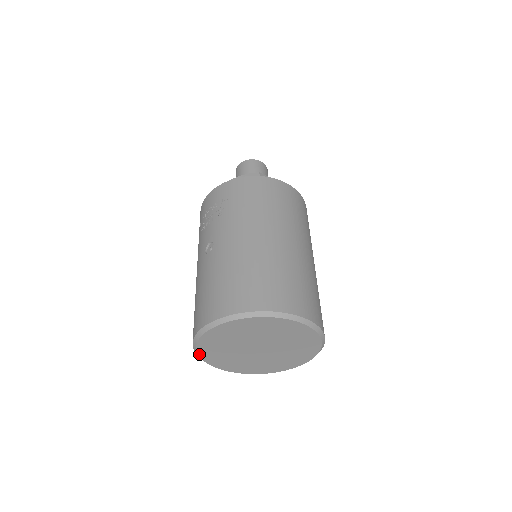
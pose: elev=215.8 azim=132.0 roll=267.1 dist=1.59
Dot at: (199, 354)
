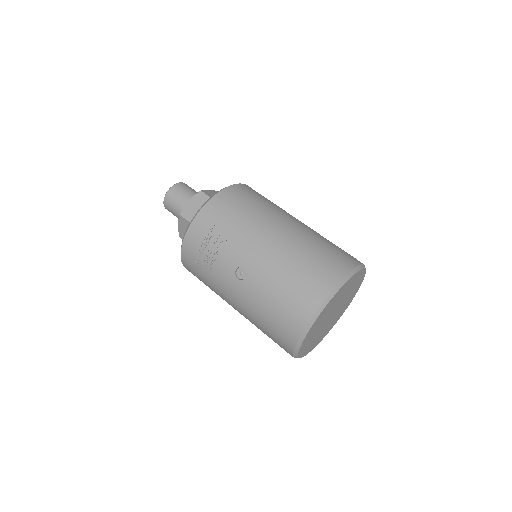
Dot at: (298, 355)
